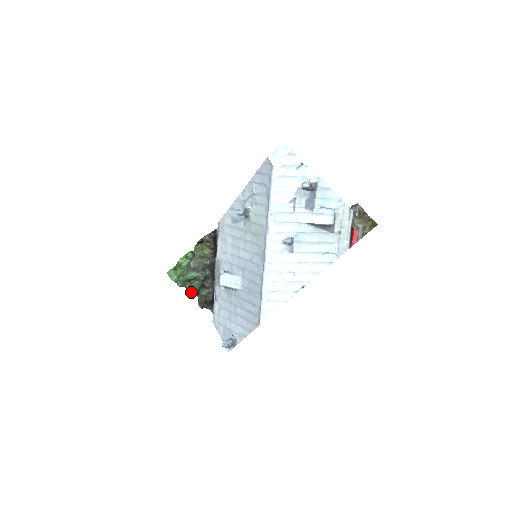
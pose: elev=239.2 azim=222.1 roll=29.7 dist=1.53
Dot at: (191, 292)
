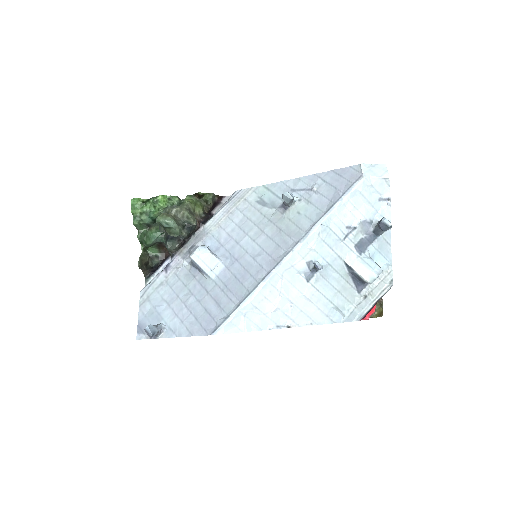
Dot at: (140, 241)
